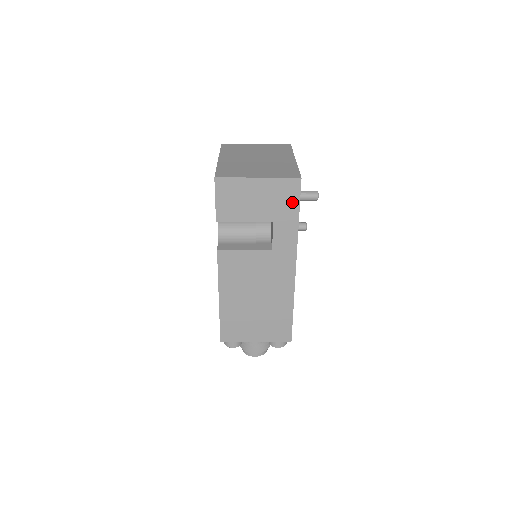
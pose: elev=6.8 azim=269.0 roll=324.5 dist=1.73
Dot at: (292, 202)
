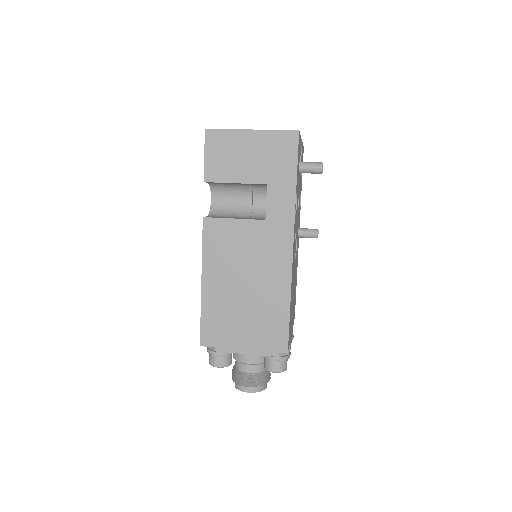
Dot at: (289, 160)
